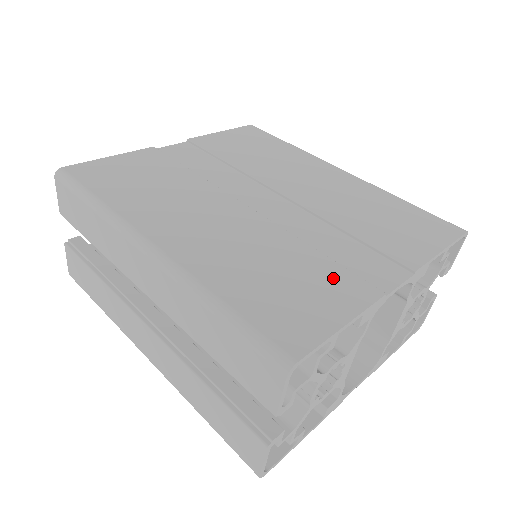
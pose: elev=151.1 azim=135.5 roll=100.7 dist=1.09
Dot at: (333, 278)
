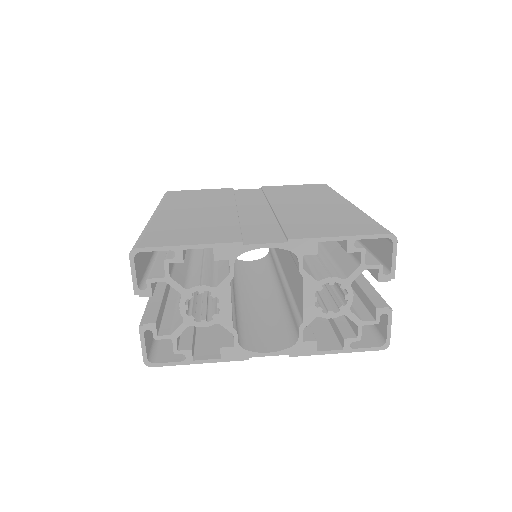
Dot at: (223, 233)
